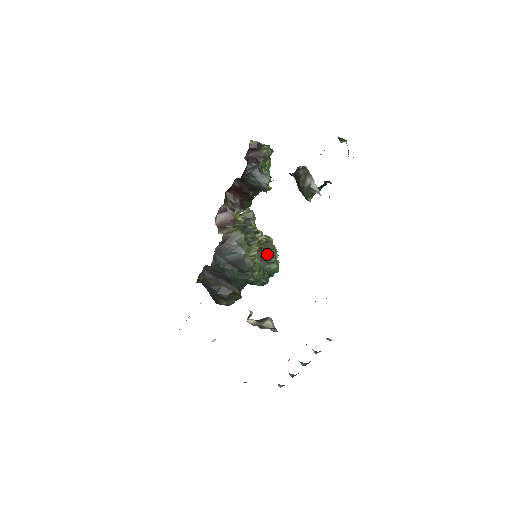
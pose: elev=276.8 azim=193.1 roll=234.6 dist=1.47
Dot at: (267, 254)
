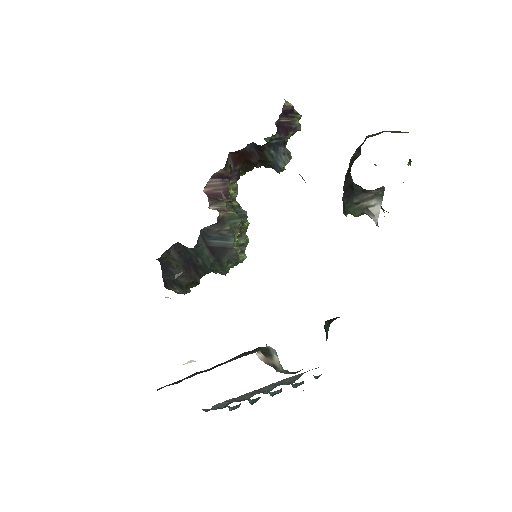
Dot at: (243, 242)
